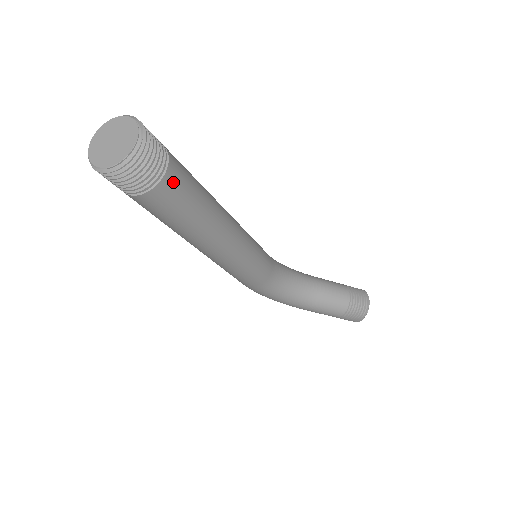
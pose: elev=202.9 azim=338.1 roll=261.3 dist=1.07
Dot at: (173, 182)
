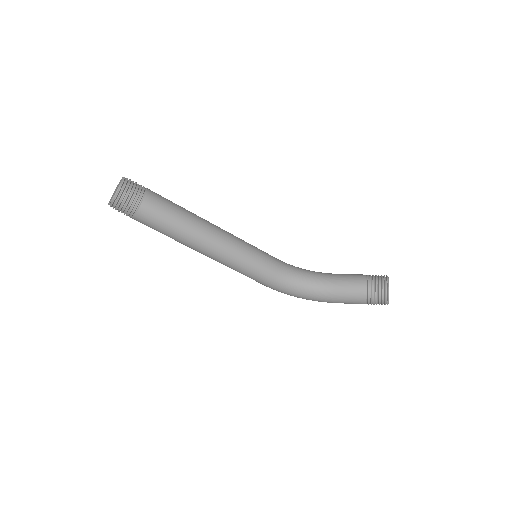
Dot at: (151, 203)
